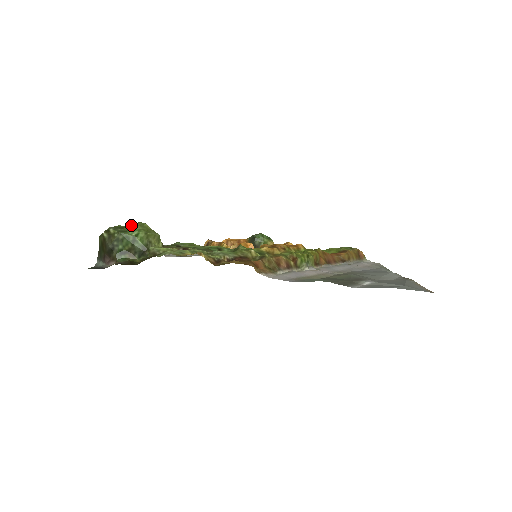
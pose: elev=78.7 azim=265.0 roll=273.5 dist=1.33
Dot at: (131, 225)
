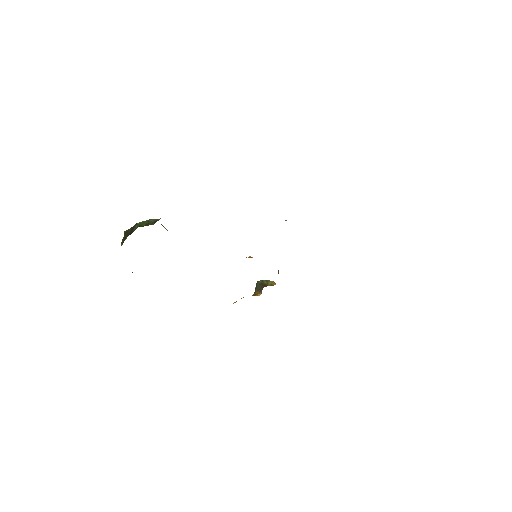
Dot at: occluded
